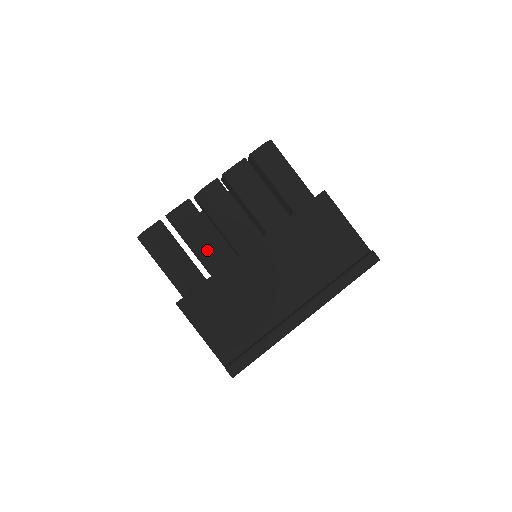
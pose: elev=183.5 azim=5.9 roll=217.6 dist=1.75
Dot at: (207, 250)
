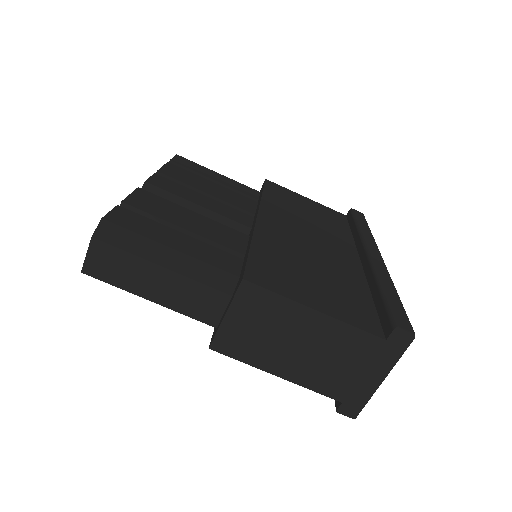
Dot at: (211, 231)
